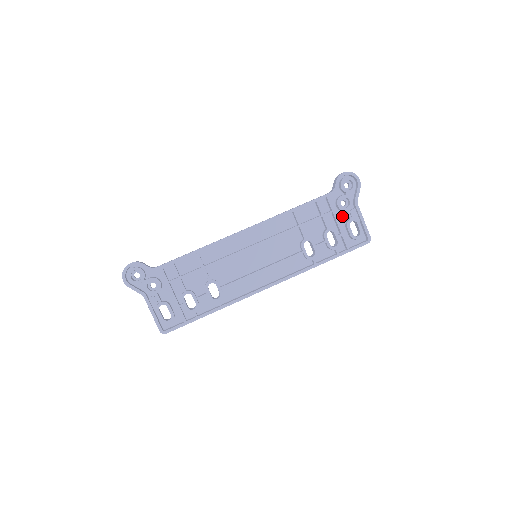
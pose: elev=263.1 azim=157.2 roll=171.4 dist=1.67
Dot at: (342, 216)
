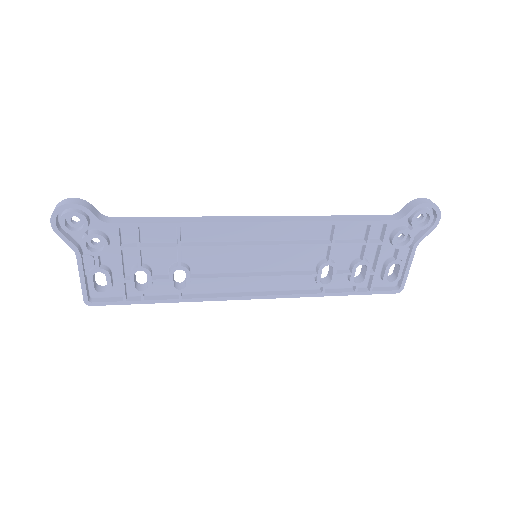
Dot at: (388, 250)
